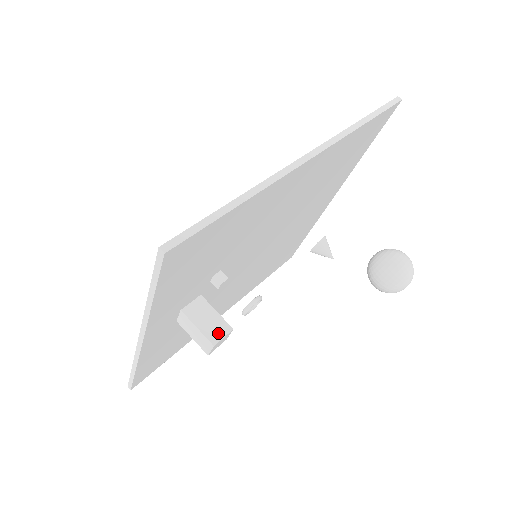
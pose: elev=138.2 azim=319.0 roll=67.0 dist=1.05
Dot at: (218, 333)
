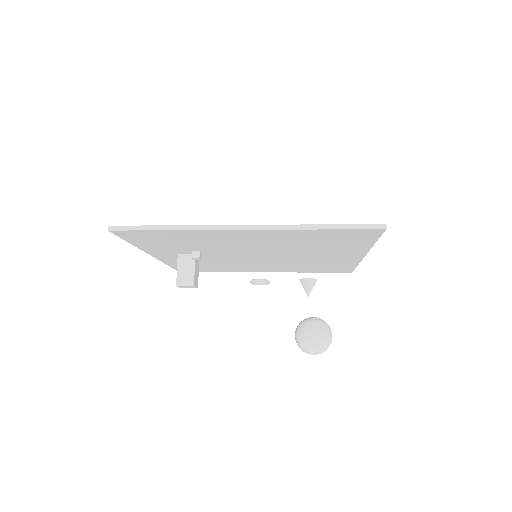
Dot at: (184, 281)
